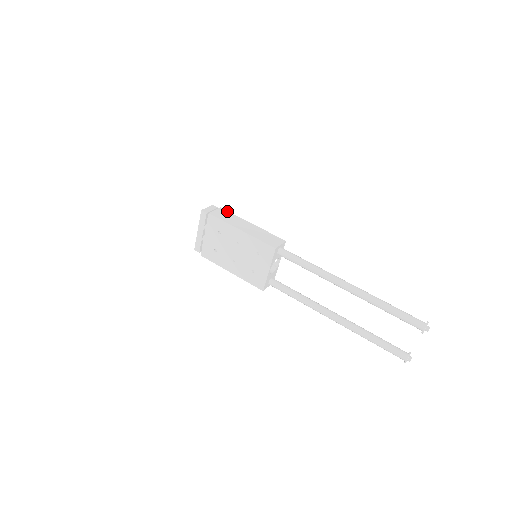
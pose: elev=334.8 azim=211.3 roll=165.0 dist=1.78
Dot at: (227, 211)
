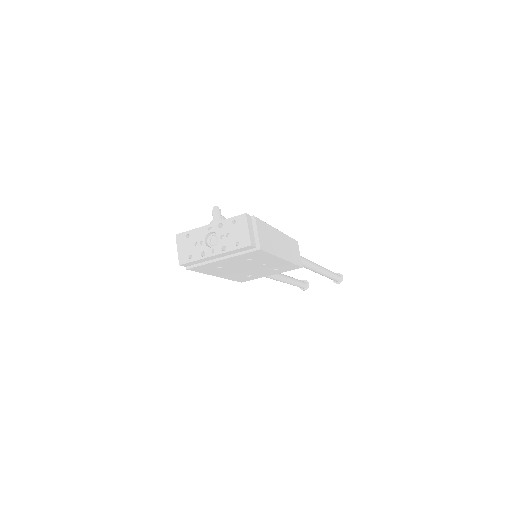
Dot at: (262, 221)
